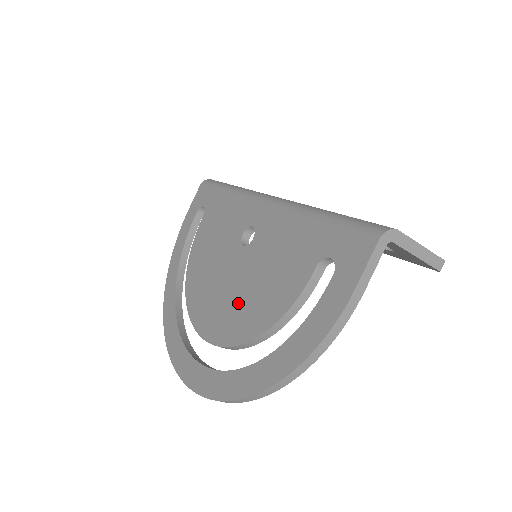
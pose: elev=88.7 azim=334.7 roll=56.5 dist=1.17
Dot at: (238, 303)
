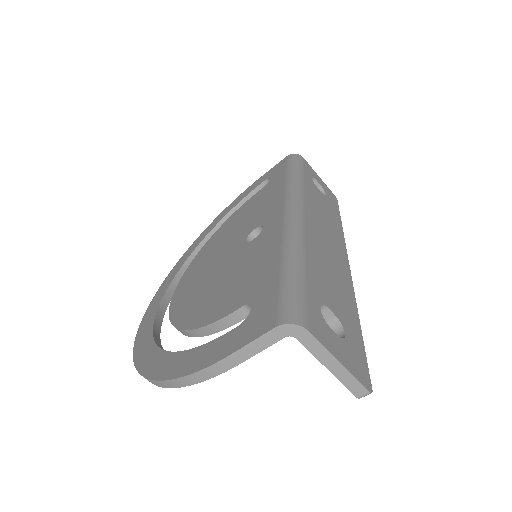
Dot at: (201, 288)
